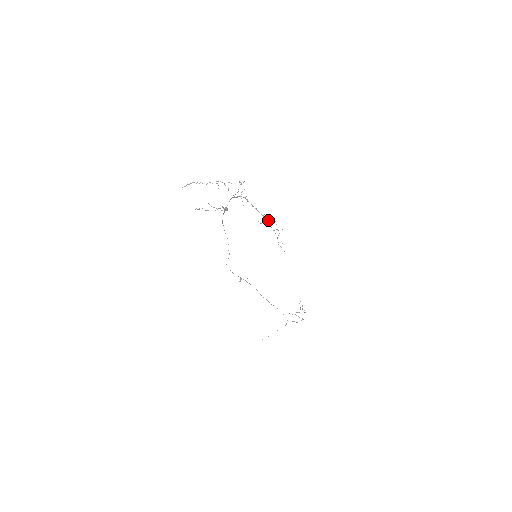
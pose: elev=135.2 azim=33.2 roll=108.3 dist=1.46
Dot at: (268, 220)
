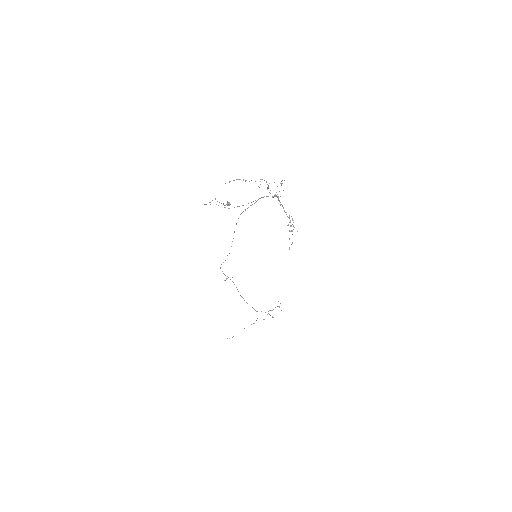
Dot at: occluded
